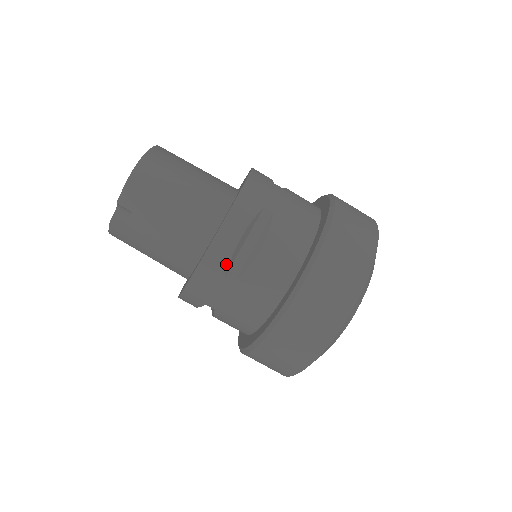
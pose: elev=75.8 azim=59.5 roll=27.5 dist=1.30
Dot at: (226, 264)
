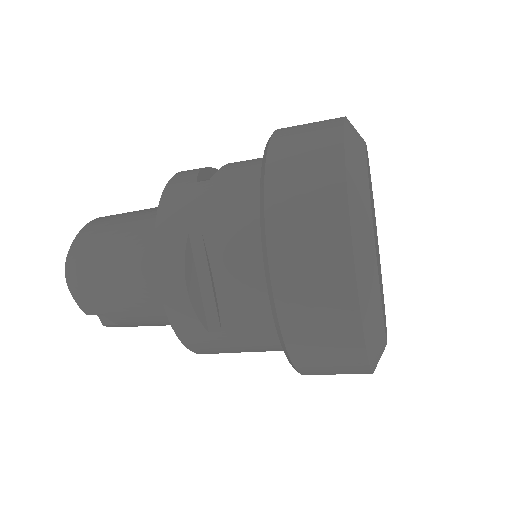
Dot at: (197, 322)
